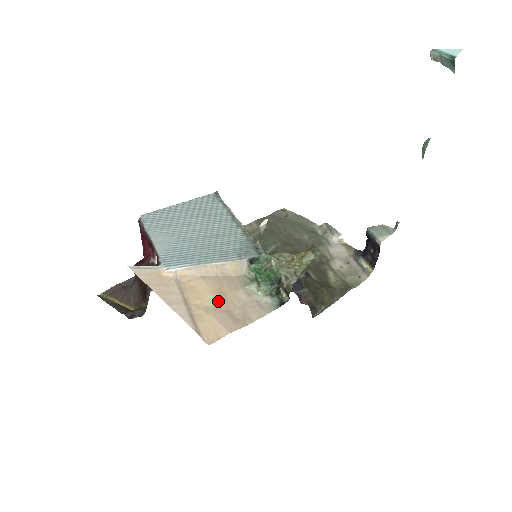
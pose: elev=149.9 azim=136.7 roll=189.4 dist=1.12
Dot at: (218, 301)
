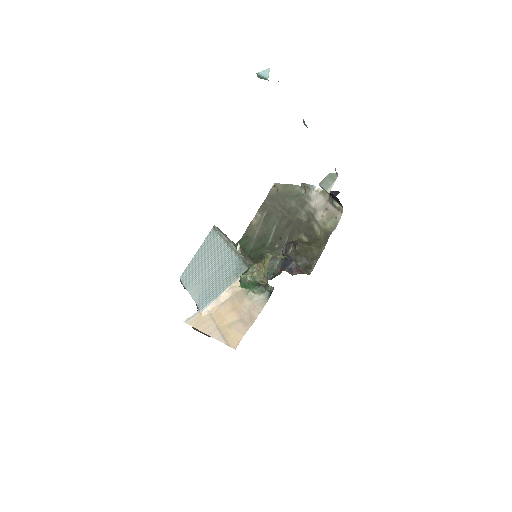
Dot at: (234, 316)
